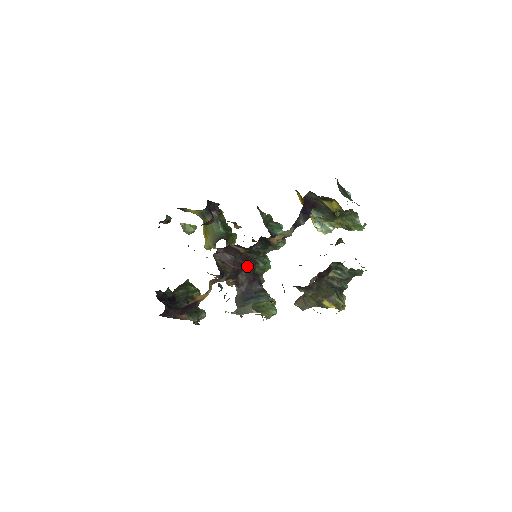
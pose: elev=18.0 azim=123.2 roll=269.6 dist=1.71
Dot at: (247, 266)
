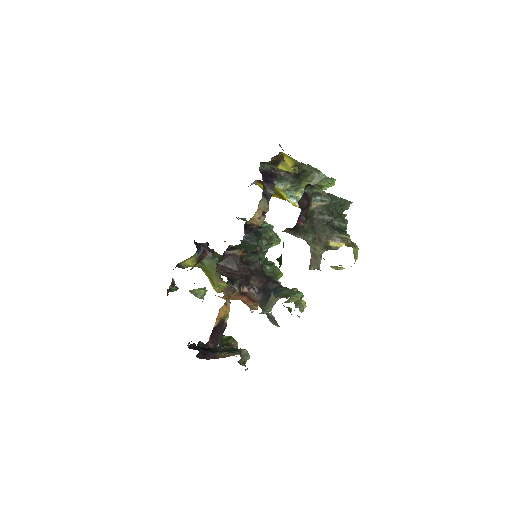
Dot at: (254, 271)
